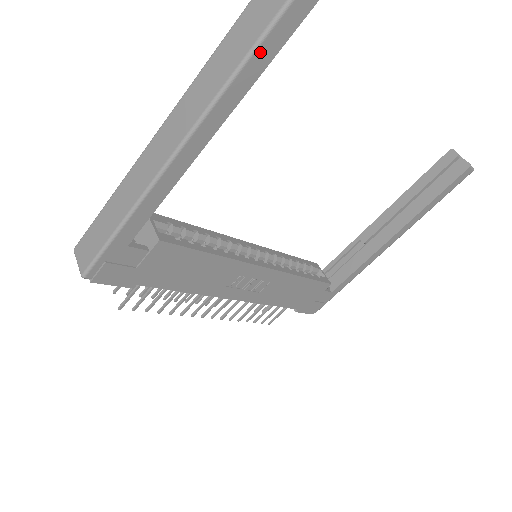
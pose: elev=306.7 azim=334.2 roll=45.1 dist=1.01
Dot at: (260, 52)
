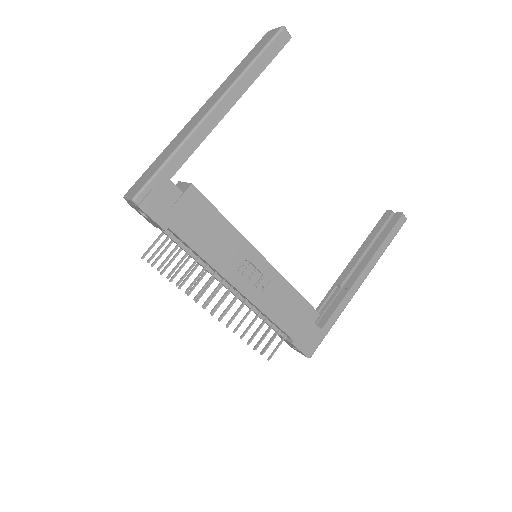
Dot at: (261, 59)
